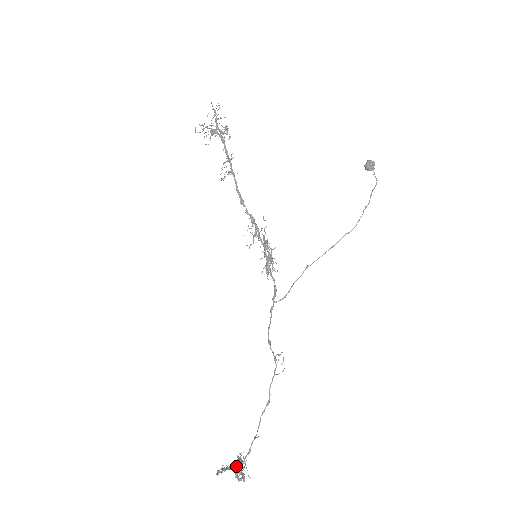
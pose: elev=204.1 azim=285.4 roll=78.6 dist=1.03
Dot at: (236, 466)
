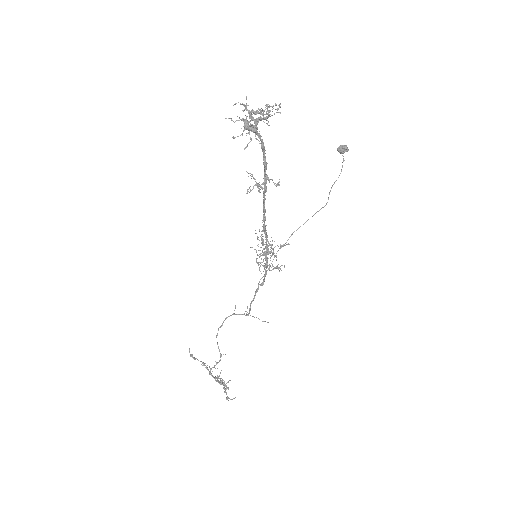
Dot at: occluded
